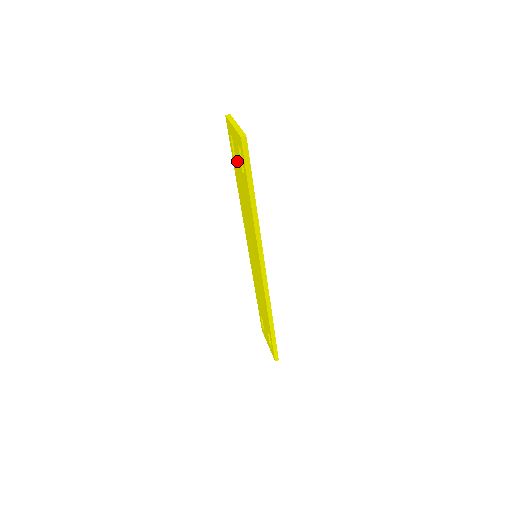
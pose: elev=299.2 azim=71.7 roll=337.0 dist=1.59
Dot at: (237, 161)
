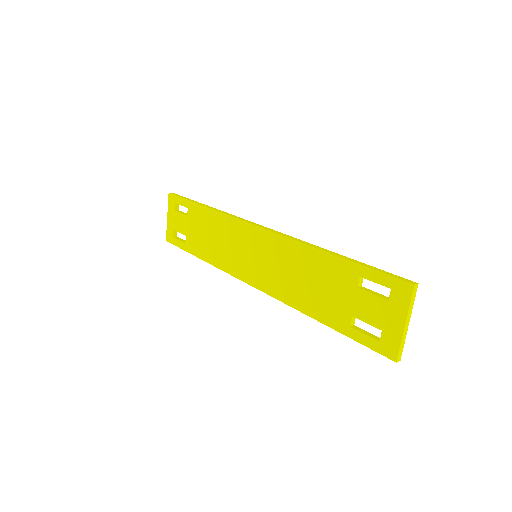
Dot at: (184, 229)
